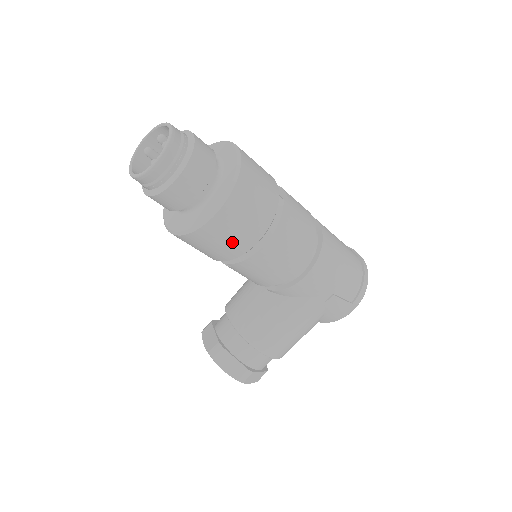
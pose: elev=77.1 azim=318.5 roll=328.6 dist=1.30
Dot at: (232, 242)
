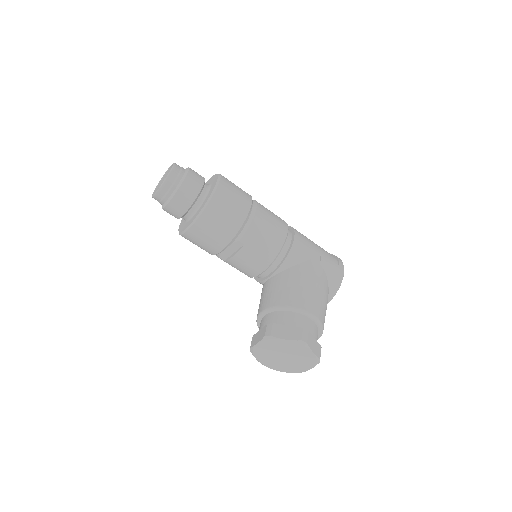
Dot at: (236, 207)
